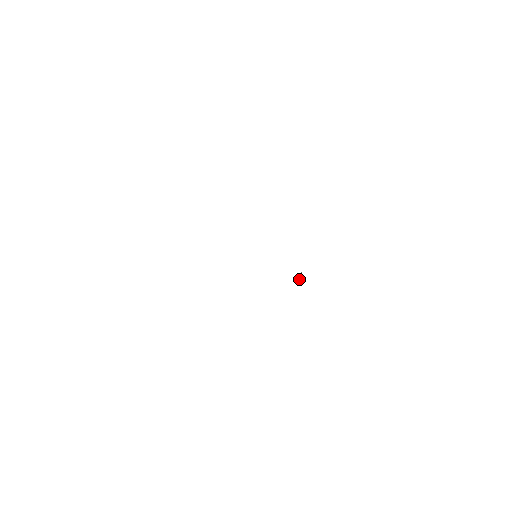
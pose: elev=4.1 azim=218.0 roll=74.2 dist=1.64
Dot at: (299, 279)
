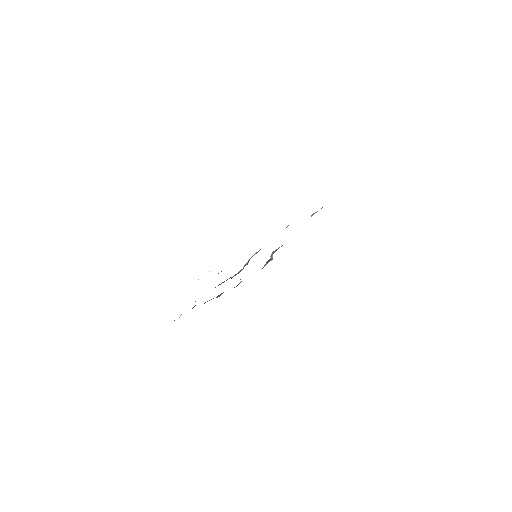
Dot at: occluded
